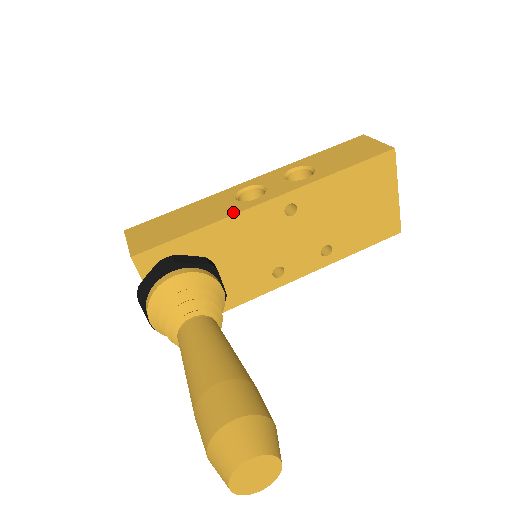
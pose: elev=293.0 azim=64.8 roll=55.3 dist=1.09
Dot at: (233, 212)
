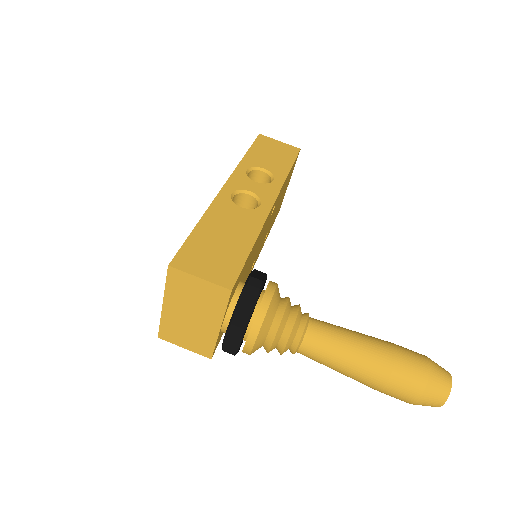
Dot at: (261, 221)
